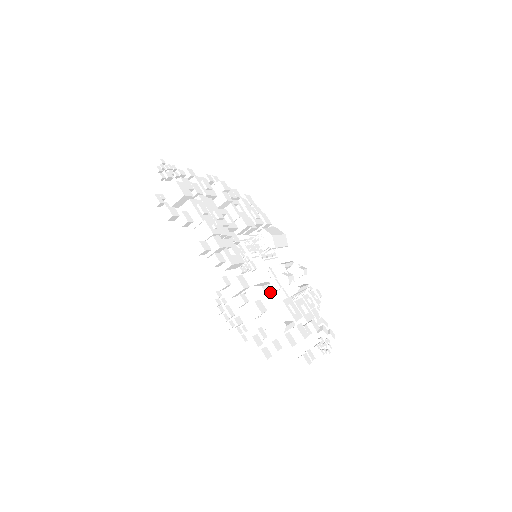
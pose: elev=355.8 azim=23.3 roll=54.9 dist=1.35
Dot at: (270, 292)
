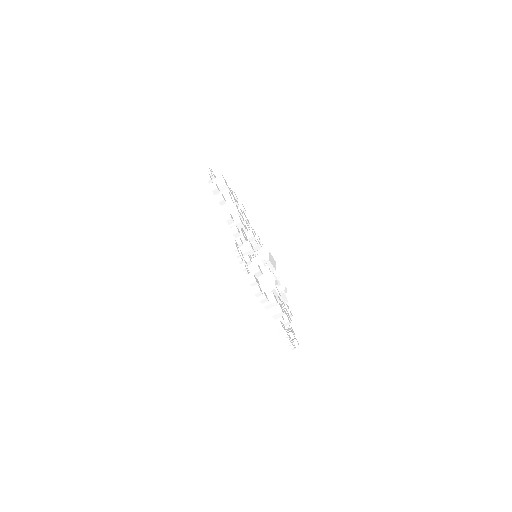
Dot at: occluded
